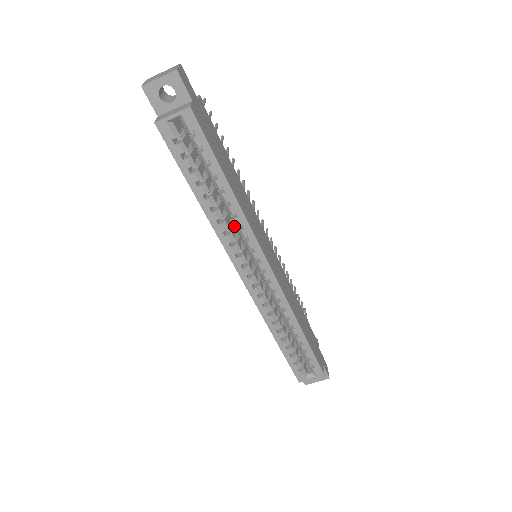
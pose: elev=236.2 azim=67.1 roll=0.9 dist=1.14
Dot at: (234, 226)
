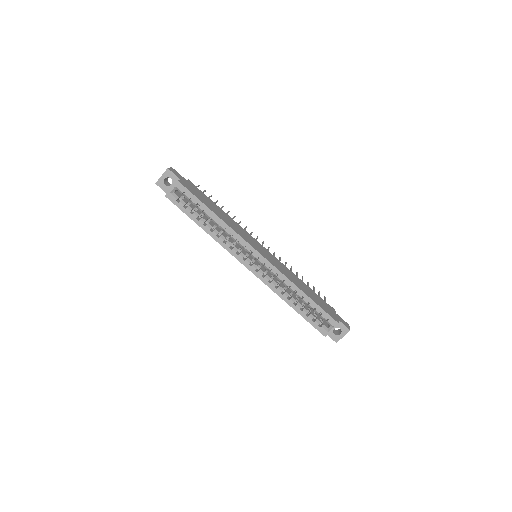
Dot at: (232, 240)
